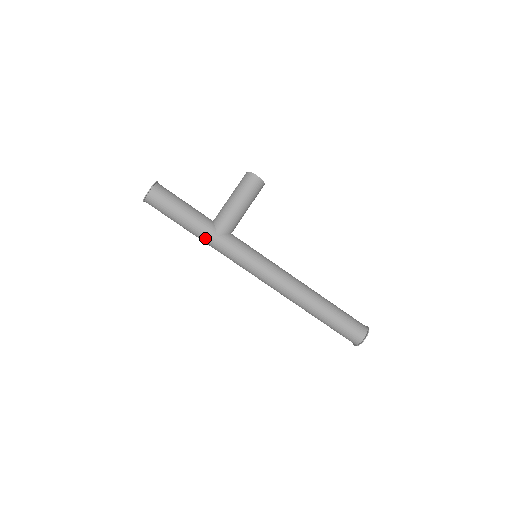
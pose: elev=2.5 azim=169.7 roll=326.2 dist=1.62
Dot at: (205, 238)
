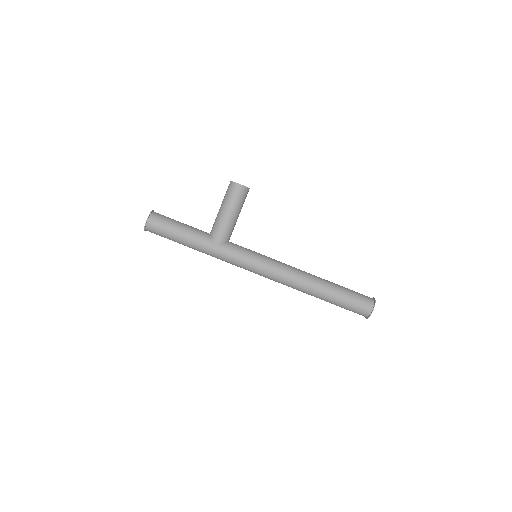
Dot at: (205, 252)
